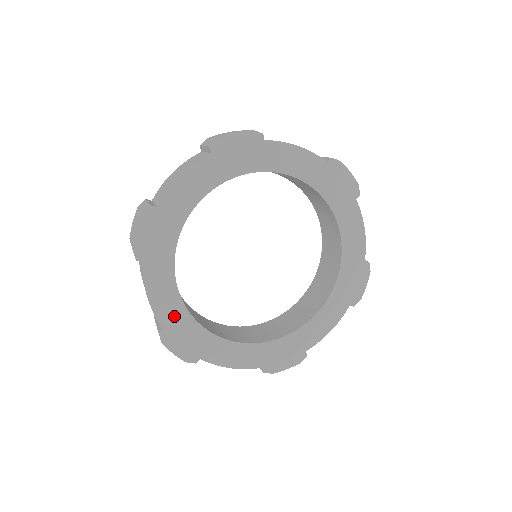
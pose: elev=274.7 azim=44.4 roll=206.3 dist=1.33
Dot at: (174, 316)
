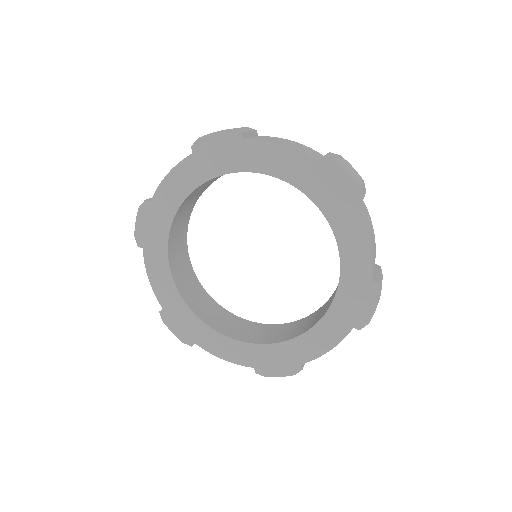
Dot at: (250, 355)
